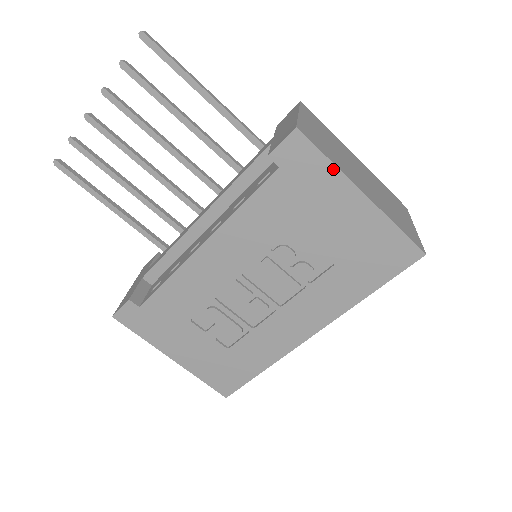
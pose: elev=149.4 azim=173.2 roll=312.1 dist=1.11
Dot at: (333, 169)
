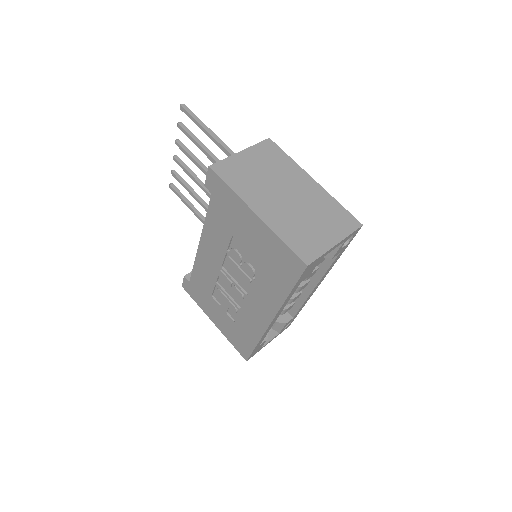
Dot at: (234, 195)
